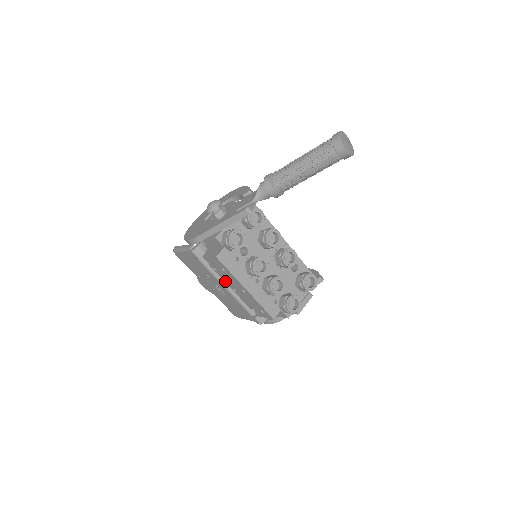
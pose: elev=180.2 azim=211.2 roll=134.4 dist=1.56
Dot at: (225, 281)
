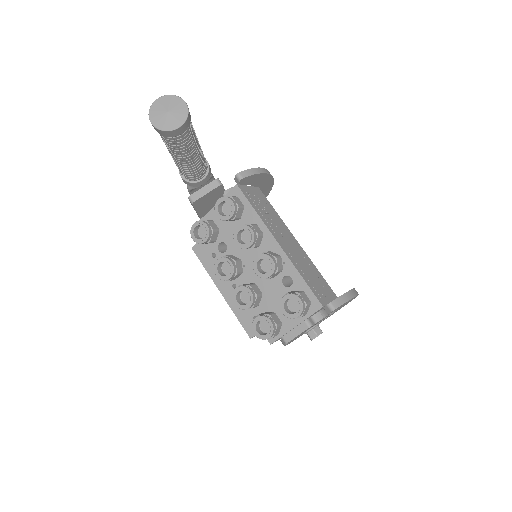
Dot at: occluded
